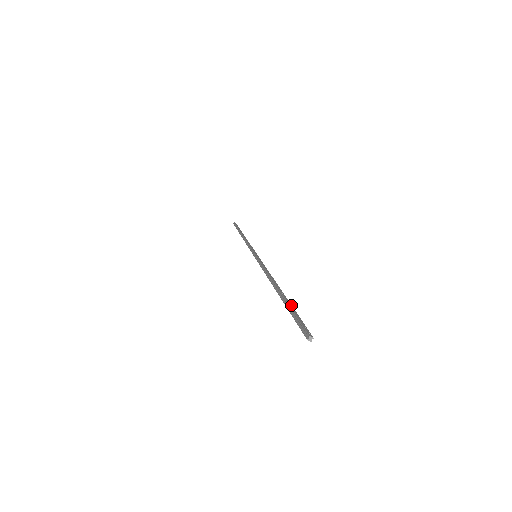
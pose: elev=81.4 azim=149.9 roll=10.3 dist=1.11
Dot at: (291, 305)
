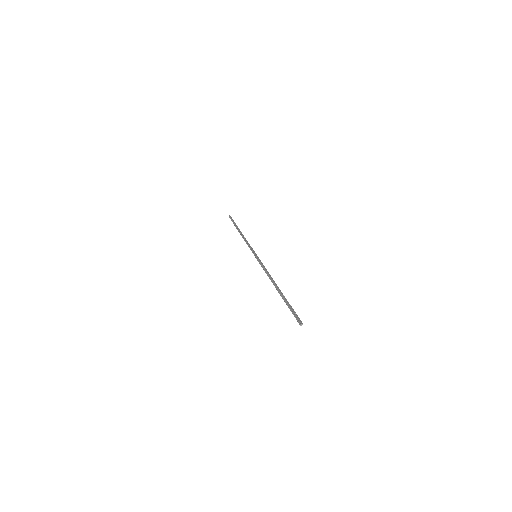
Dot at: occluded
